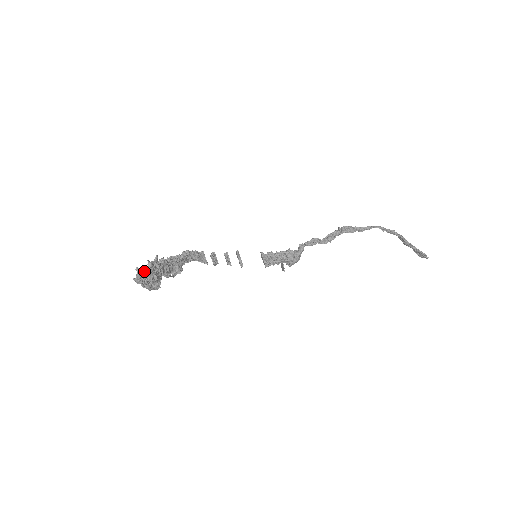
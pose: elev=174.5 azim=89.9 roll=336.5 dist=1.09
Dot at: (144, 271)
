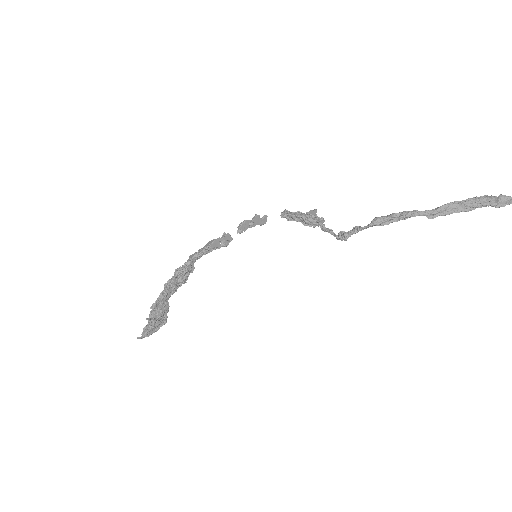
Dot at: (144, 336)
